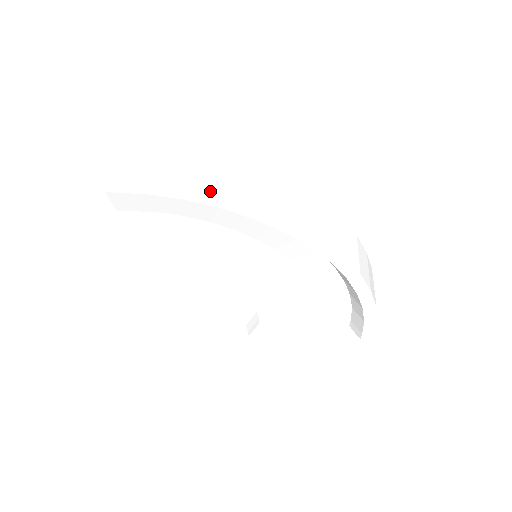
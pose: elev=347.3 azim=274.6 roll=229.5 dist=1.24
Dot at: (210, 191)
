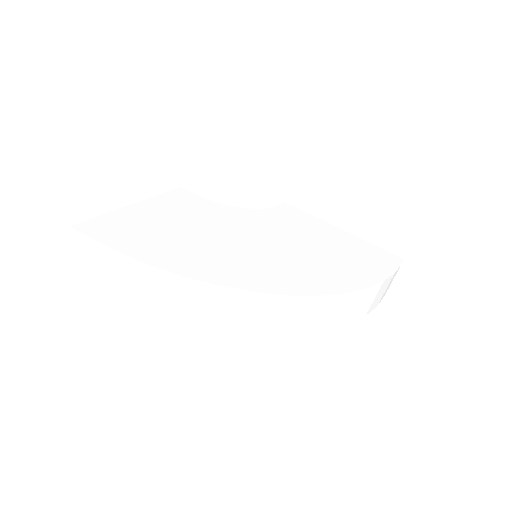
Dot at: (158, 314)
